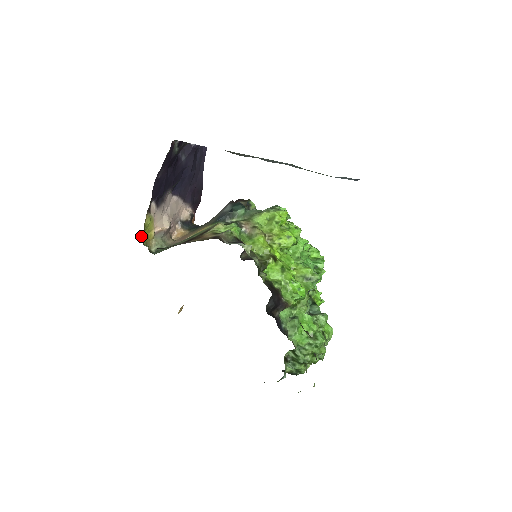
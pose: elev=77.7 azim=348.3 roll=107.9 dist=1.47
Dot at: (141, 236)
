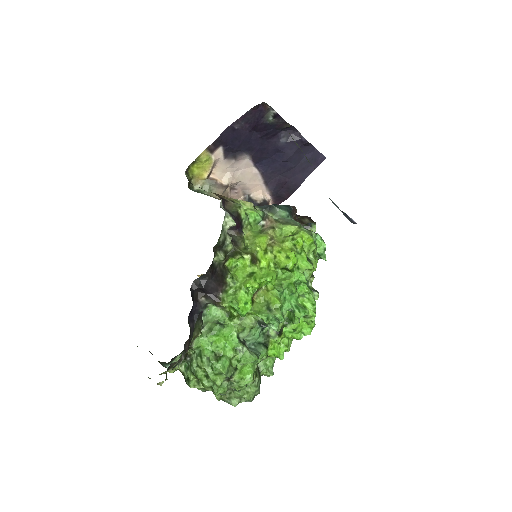
Dot at: (190, 165)
